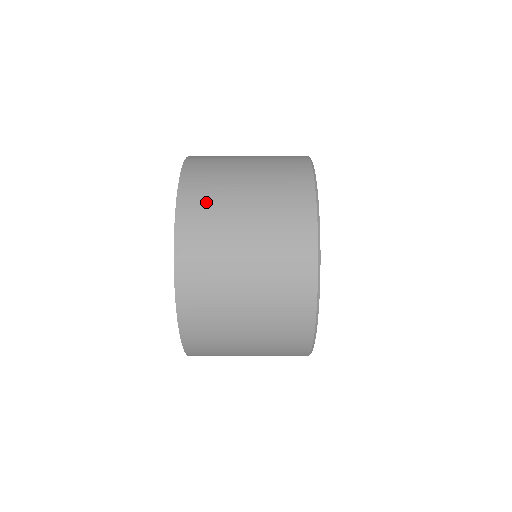
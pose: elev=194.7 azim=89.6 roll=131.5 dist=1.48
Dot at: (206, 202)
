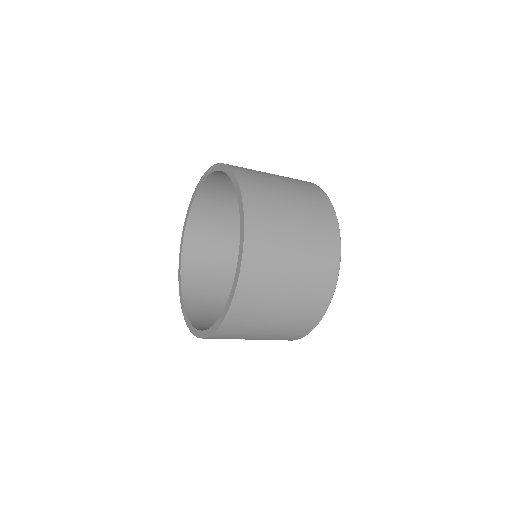
Dot at: (267, 243)
